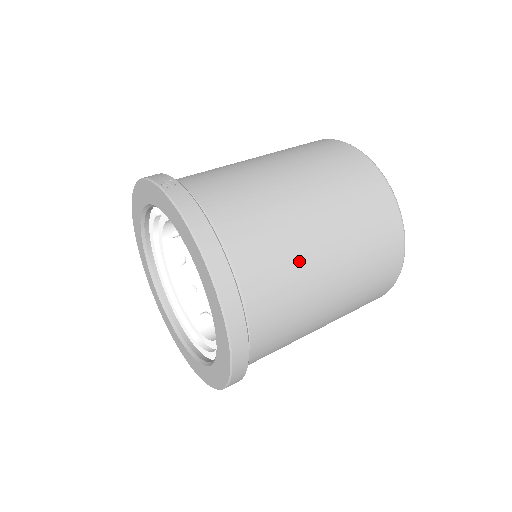
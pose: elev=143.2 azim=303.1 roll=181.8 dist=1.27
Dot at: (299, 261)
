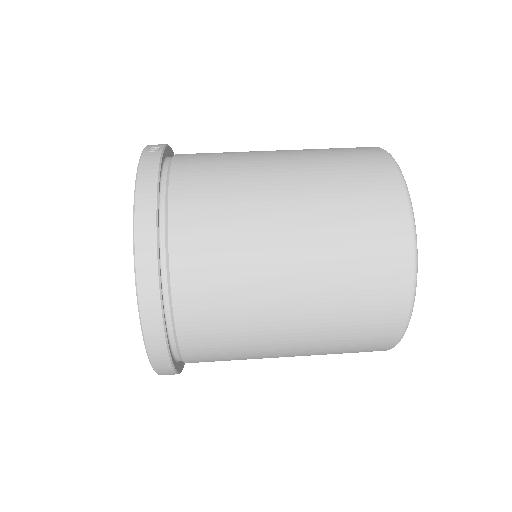
Dot at: (249, 256)
